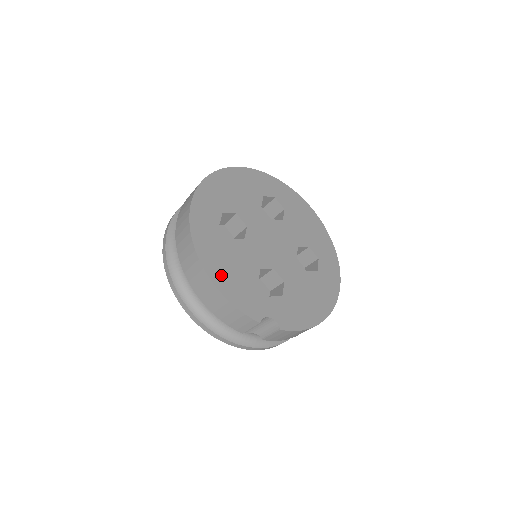
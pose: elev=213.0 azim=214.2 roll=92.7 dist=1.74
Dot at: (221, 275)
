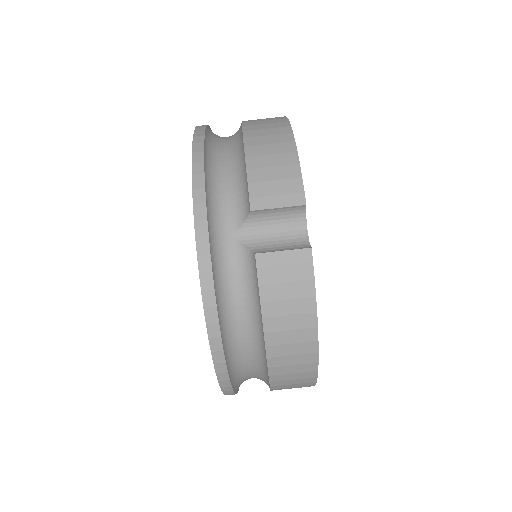
Dot at: occluded
